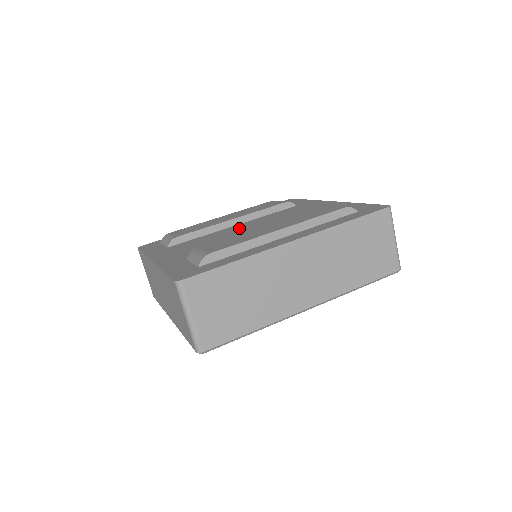
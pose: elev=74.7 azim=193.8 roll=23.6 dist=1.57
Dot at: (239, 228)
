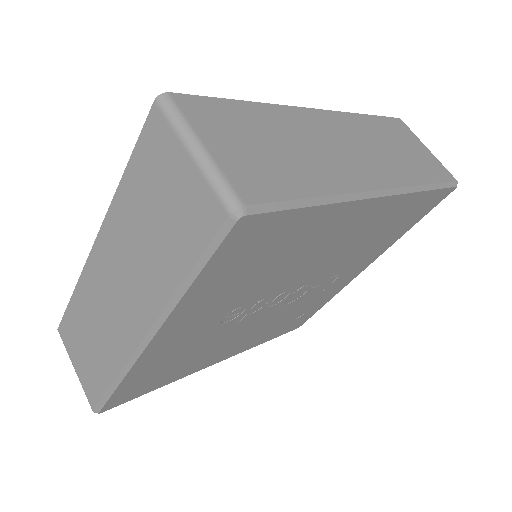
Dot at: occluded
